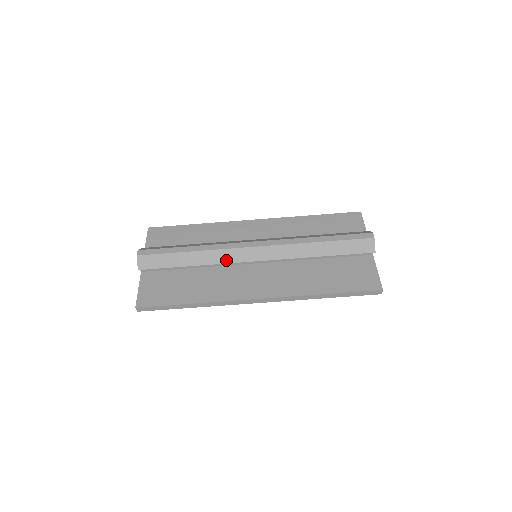
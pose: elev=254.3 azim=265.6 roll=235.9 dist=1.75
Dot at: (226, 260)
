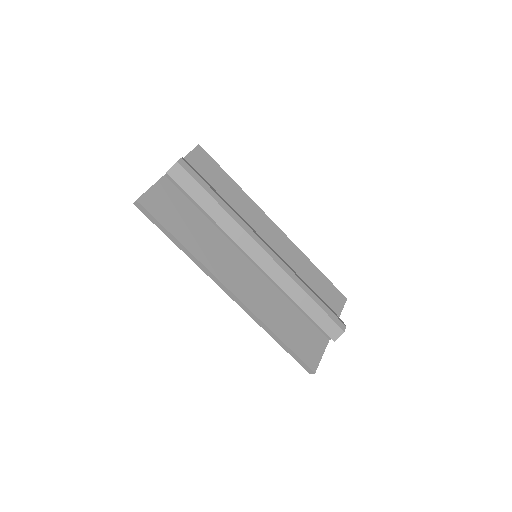
Dot at: (236, 238)
